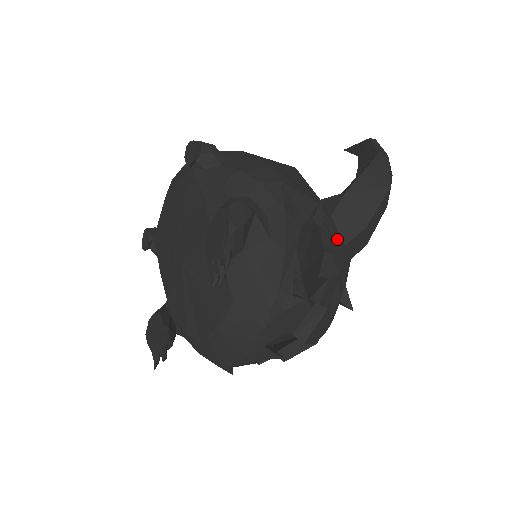
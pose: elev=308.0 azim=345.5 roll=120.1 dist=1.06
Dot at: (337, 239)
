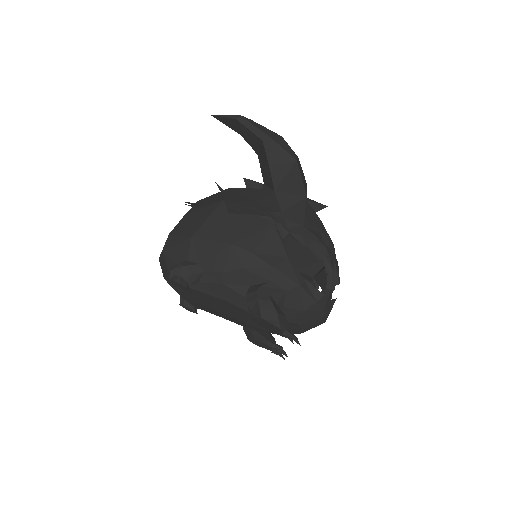
Dot at: (301, 223)
